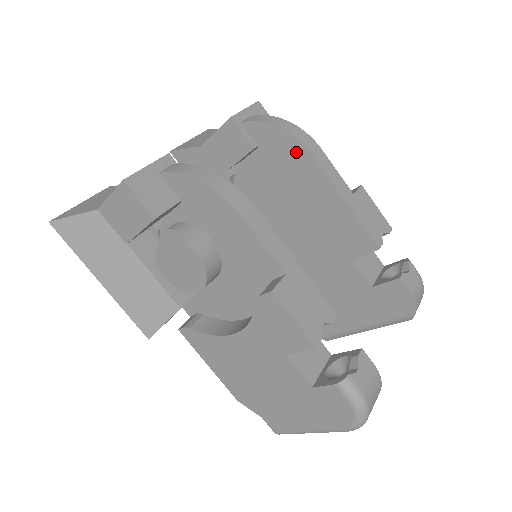
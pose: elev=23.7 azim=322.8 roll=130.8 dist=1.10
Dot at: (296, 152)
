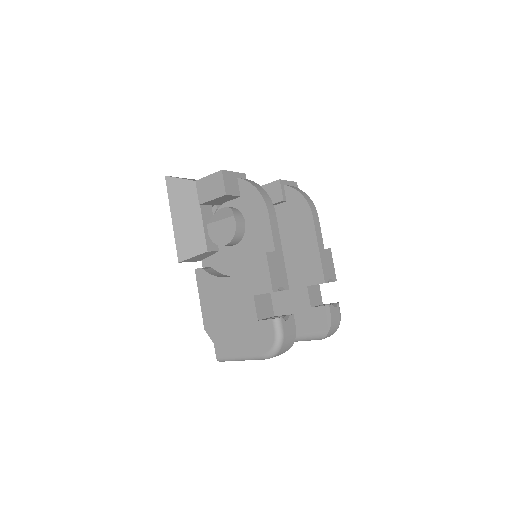
Dot at: (305, 211)
